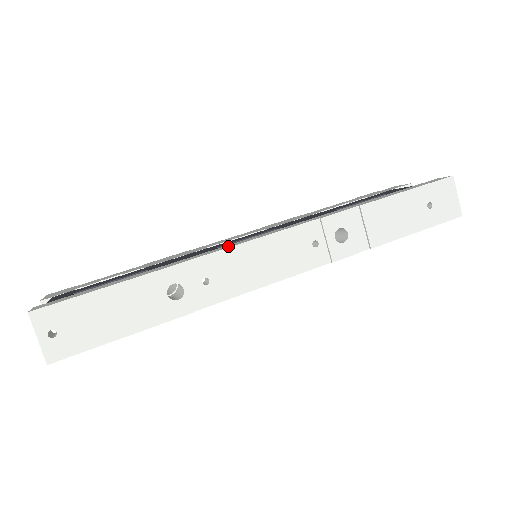
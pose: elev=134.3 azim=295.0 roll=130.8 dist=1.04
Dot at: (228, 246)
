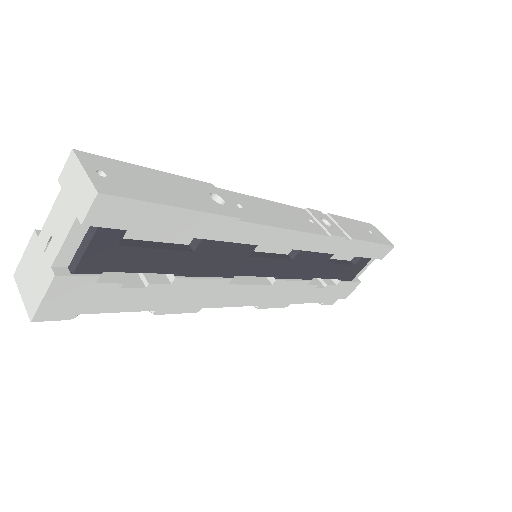
Dot at: occluded
